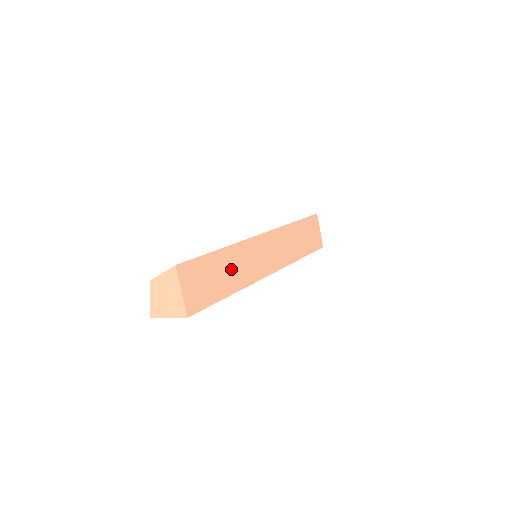
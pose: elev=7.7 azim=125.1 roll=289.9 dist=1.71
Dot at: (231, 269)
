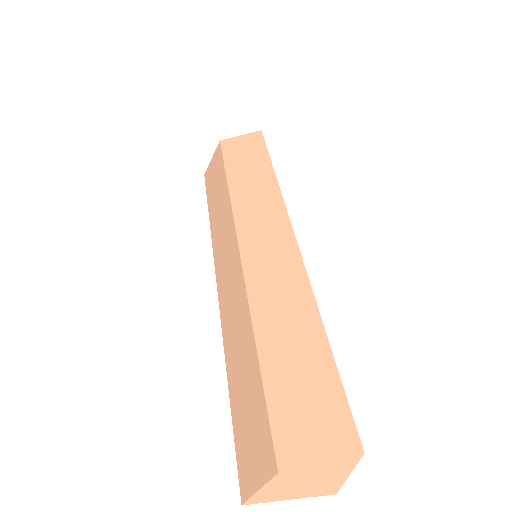
Dot at: occluded
